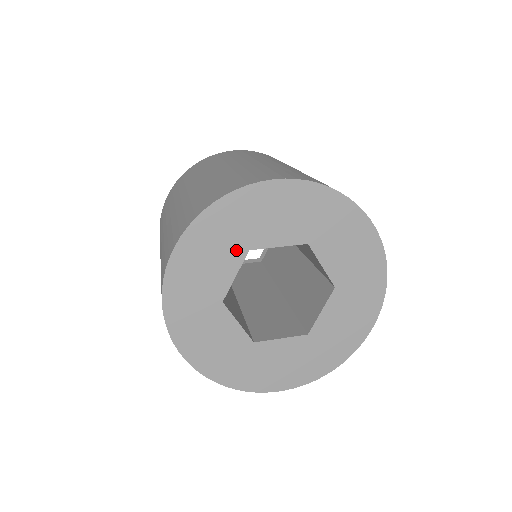
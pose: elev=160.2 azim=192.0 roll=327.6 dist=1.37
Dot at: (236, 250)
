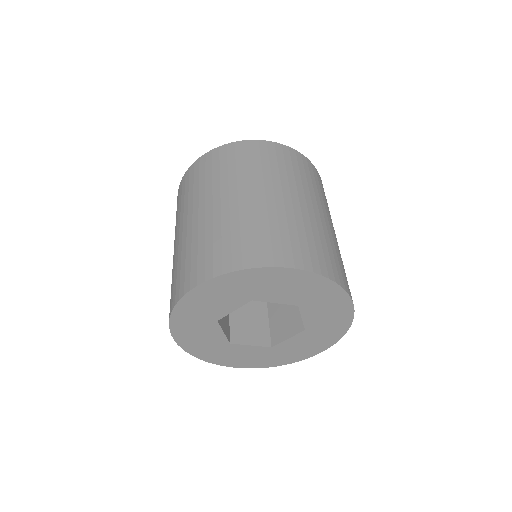
Dot at: (209, 325)
